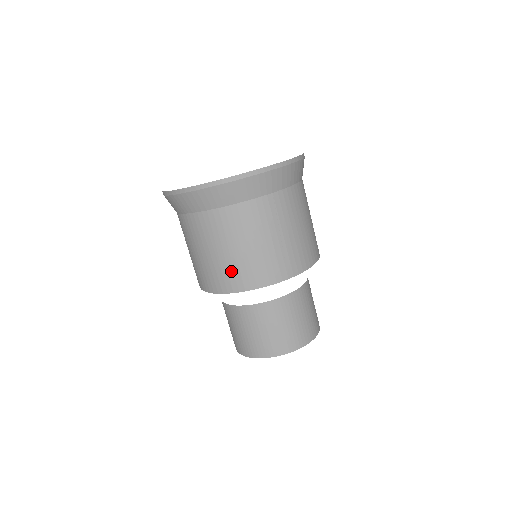
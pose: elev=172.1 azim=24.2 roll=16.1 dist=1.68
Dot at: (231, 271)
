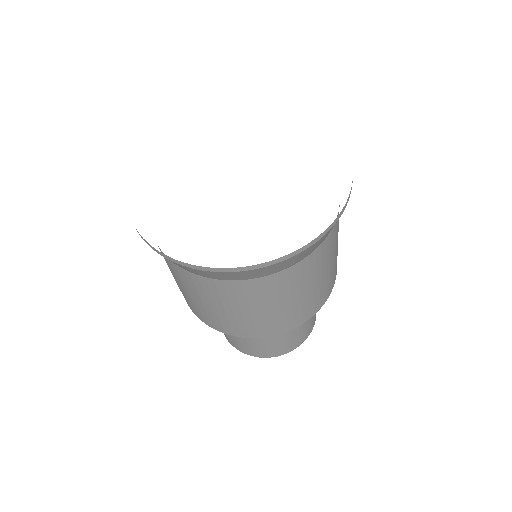
Dot at: (312, 302)
